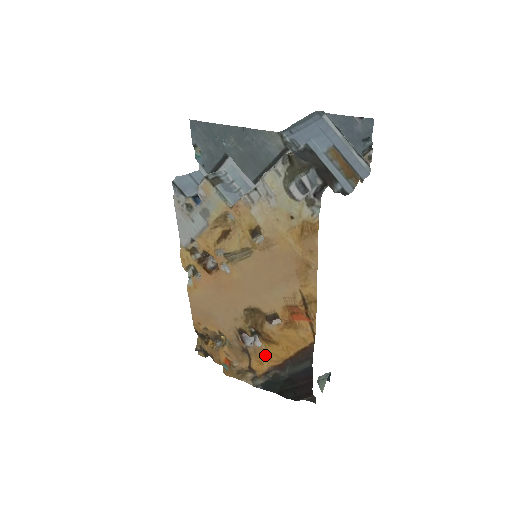
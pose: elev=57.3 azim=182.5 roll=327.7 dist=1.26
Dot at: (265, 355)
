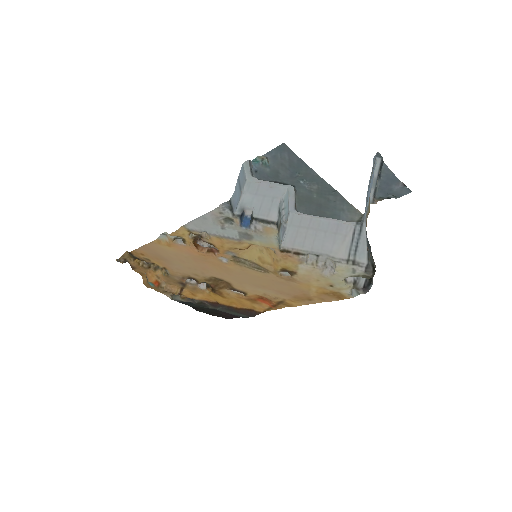
Dot at: (204, 295)
